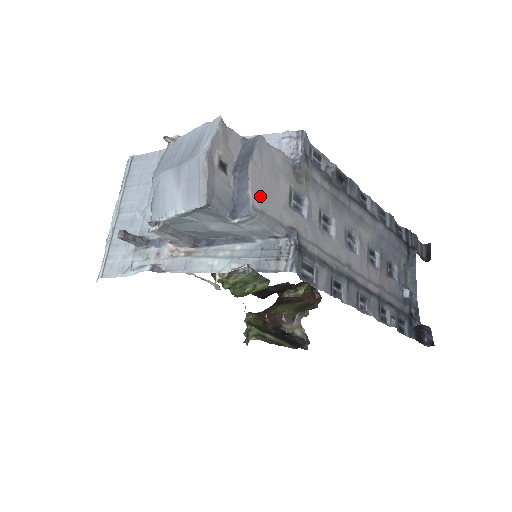
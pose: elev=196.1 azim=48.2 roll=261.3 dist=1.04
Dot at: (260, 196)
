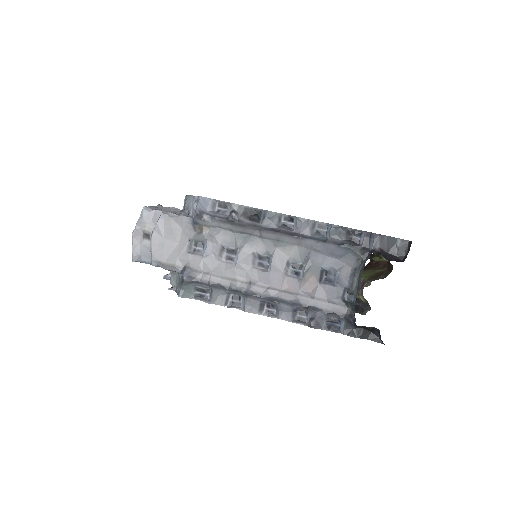
Dot at: (160, 253)
